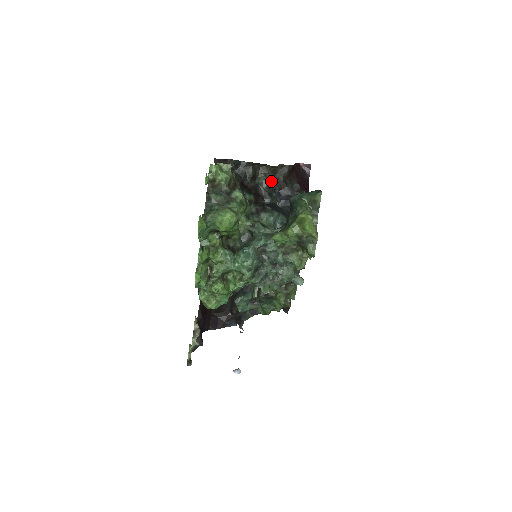
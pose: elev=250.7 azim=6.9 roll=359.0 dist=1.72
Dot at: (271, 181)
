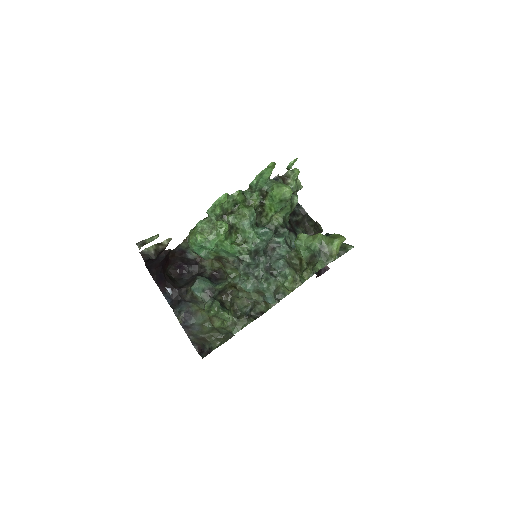
Dot at: occluded
